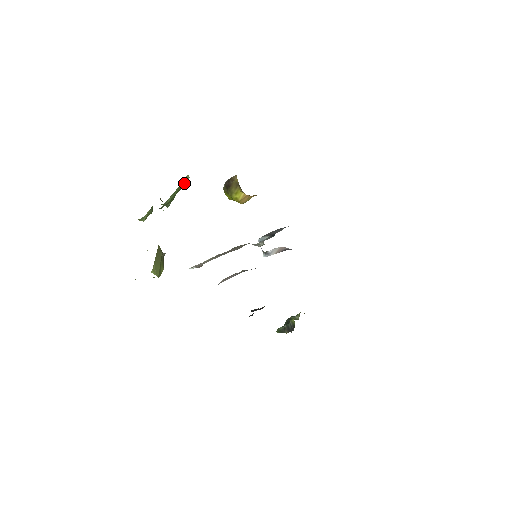
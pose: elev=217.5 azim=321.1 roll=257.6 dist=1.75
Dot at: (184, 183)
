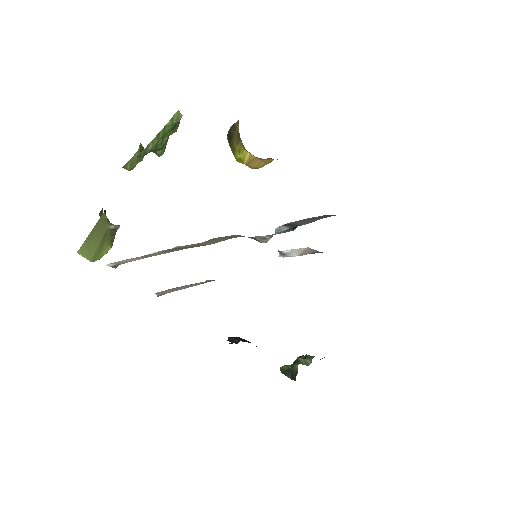
Dot at: (174, 123)
